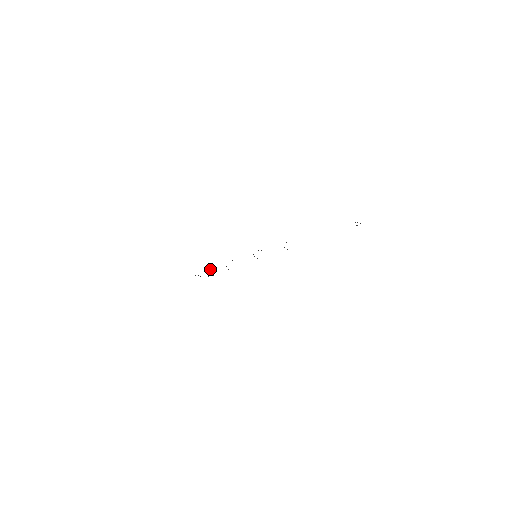
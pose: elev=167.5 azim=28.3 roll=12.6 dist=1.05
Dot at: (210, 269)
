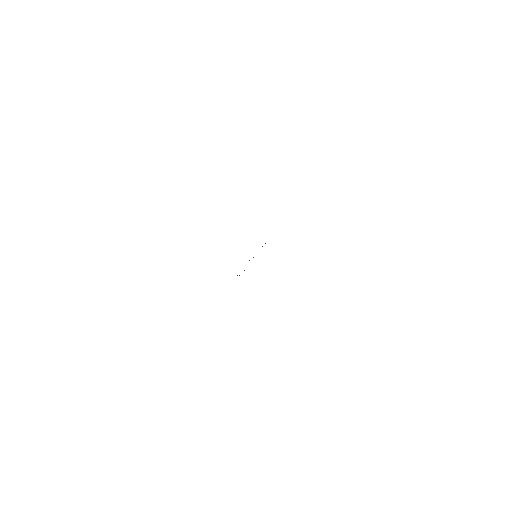
Dot at: occluded
